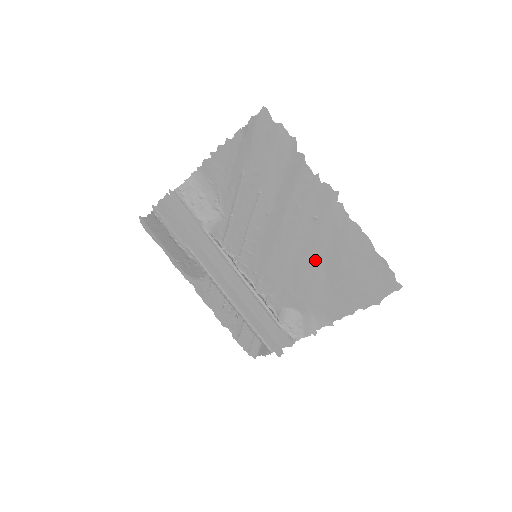
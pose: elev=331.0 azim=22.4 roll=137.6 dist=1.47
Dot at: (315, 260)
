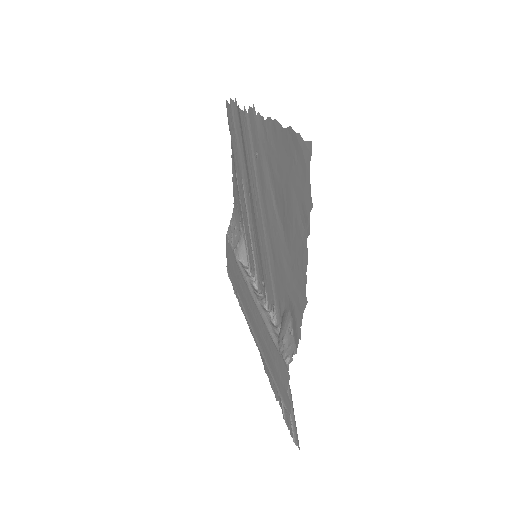
Dot at: (272, 209)
